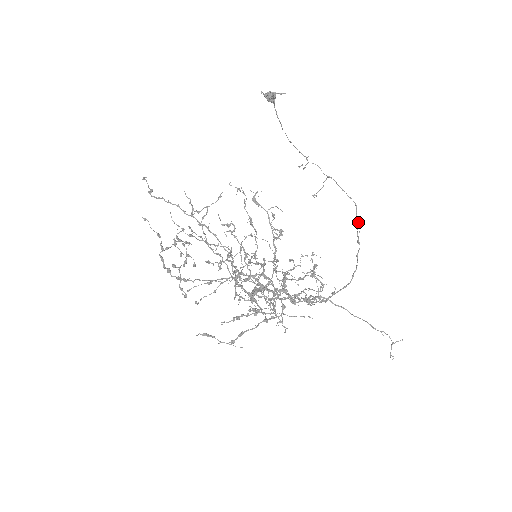
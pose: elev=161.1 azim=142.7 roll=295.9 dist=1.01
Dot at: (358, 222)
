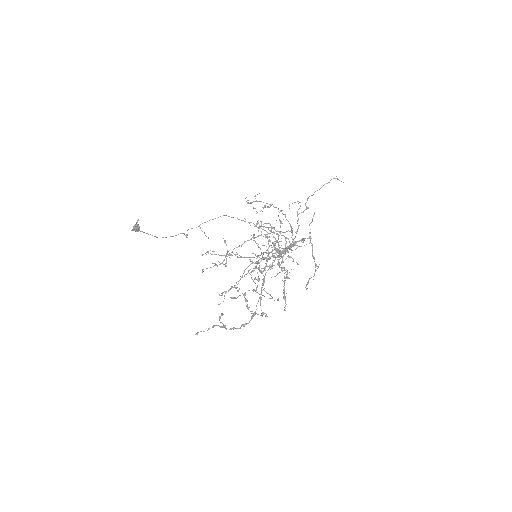
Dot at: (237, 218)
